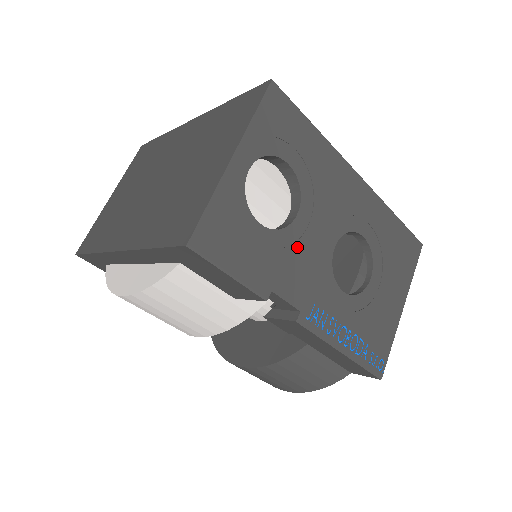
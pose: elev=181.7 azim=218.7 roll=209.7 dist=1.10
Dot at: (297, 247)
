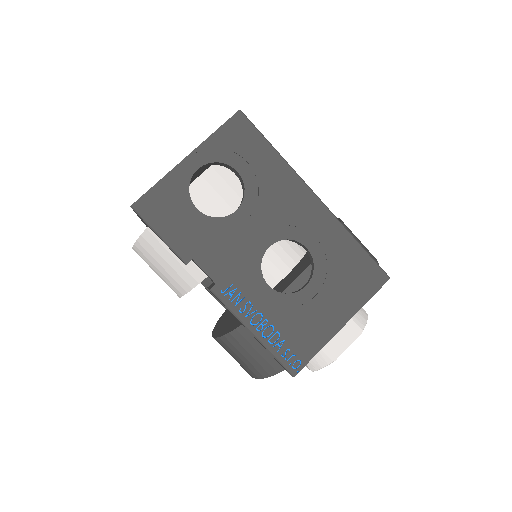
Dot at: (228, 235)
